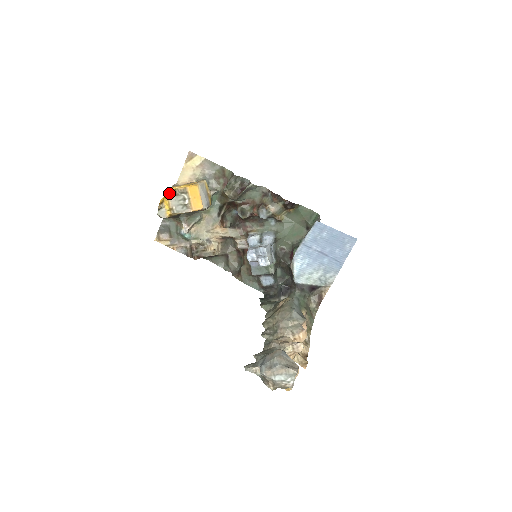
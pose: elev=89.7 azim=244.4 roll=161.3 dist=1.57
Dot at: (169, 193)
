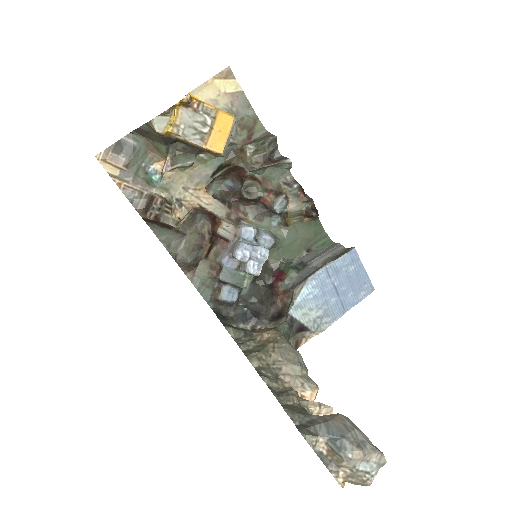
Dot at: (189, 101)
